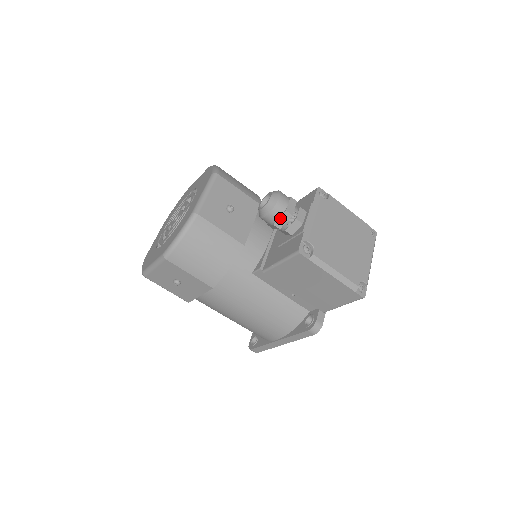
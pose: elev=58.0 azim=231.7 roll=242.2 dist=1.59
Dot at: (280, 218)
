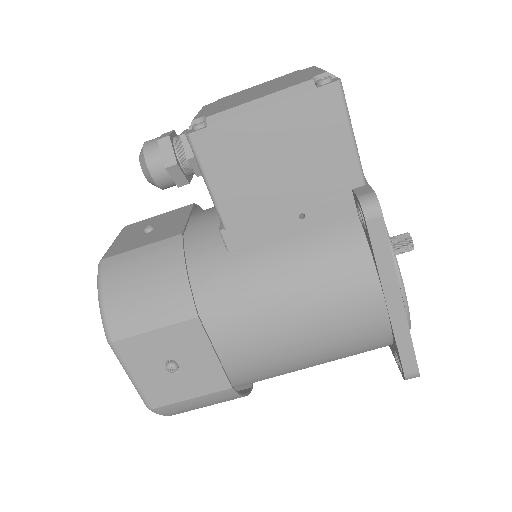
Dot at: (162, 154)
